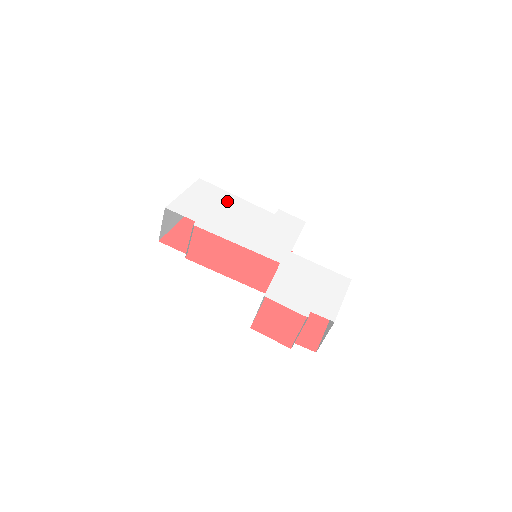
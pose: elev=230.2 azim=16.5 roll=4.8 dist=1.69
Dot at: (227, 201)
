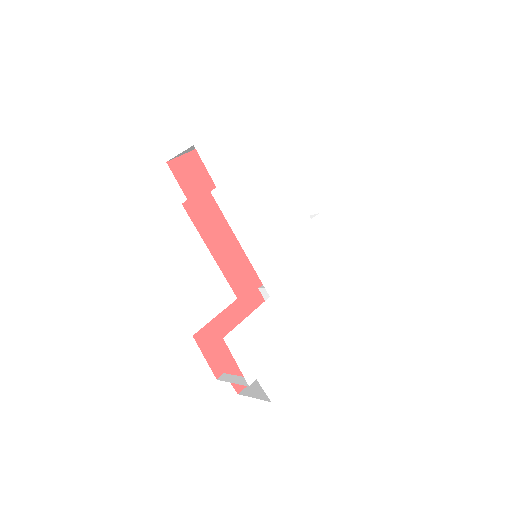
Dot at: (273, 171)
